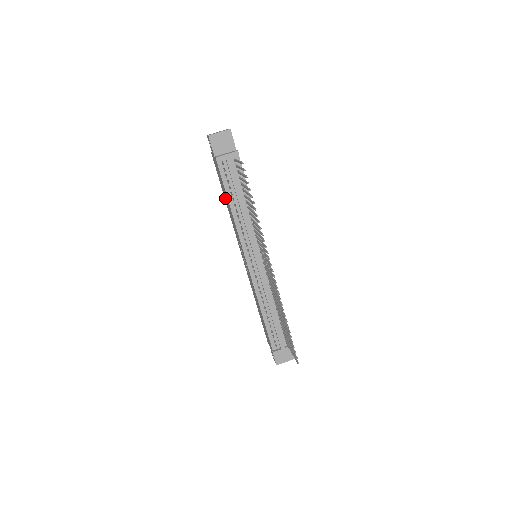
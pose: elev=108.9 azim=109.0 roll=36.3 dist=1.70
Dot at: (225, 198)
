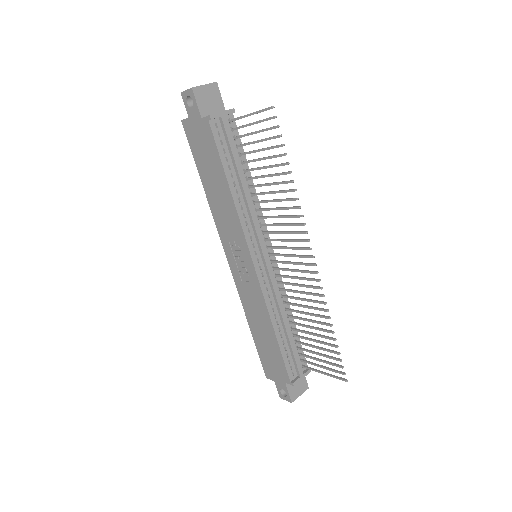
Dot at: (208, 182)
